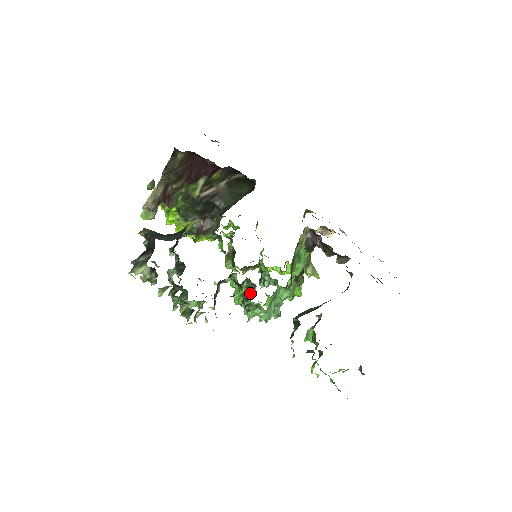
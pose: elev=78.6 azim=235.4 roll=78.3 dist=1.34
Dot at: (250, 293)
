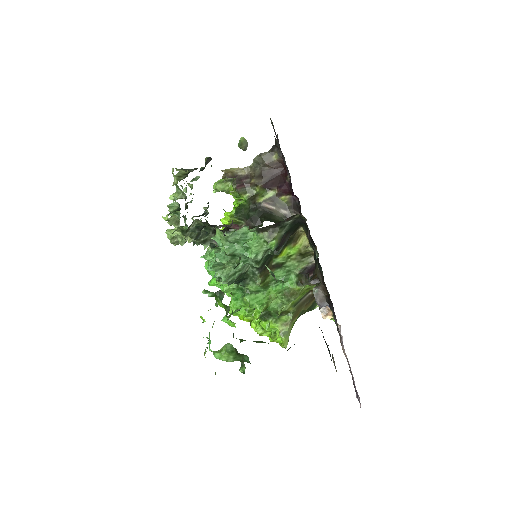
Dot at: occluded
